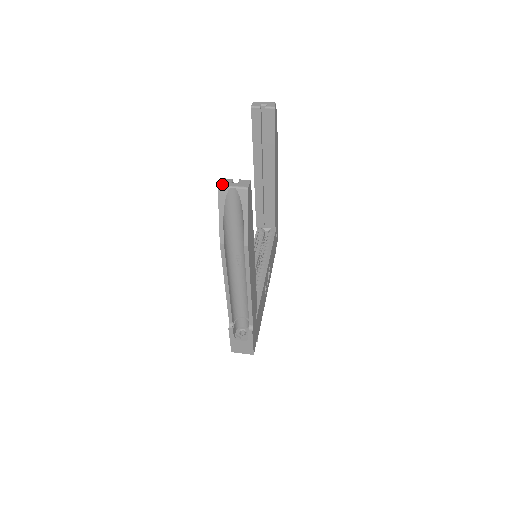
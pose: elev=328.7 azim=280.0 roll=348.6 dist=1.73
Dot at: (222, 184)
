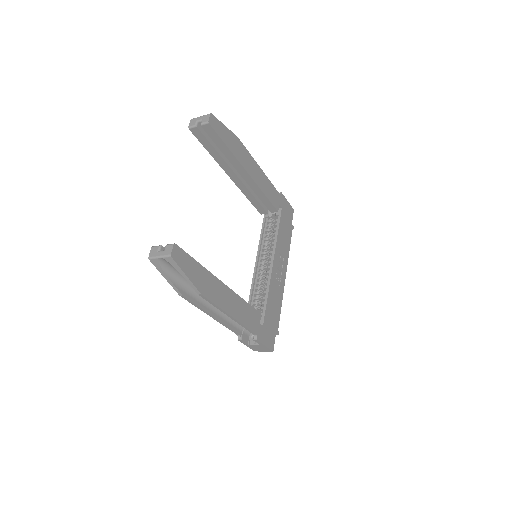
Dot at: (151, 255)
